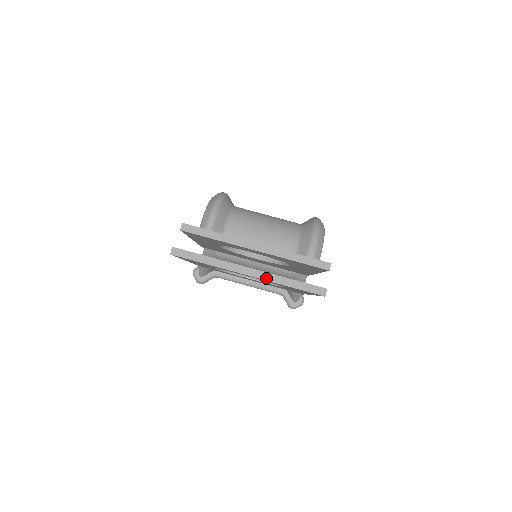
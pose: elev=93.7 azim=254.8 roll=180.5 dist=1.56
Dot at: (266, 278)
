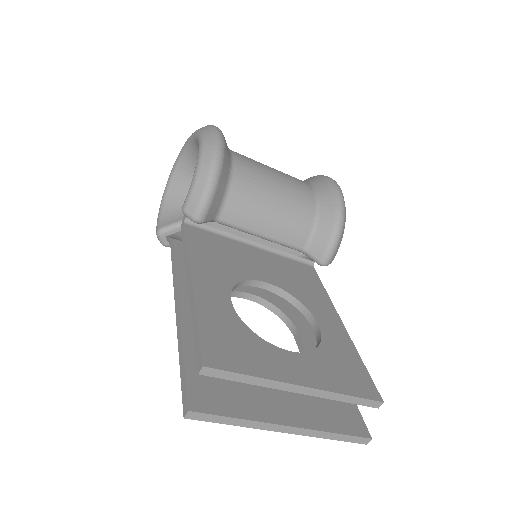
Dot at: (306, 434)
